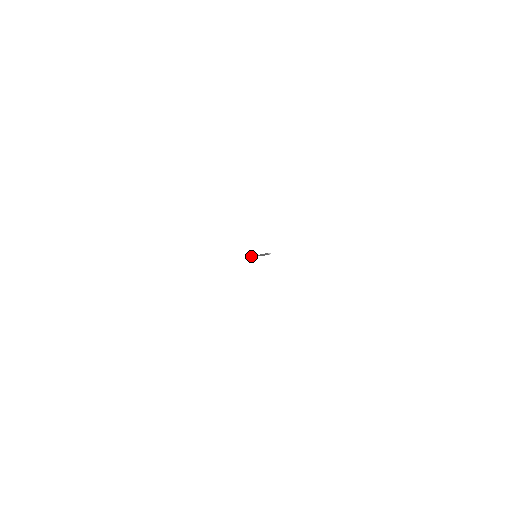
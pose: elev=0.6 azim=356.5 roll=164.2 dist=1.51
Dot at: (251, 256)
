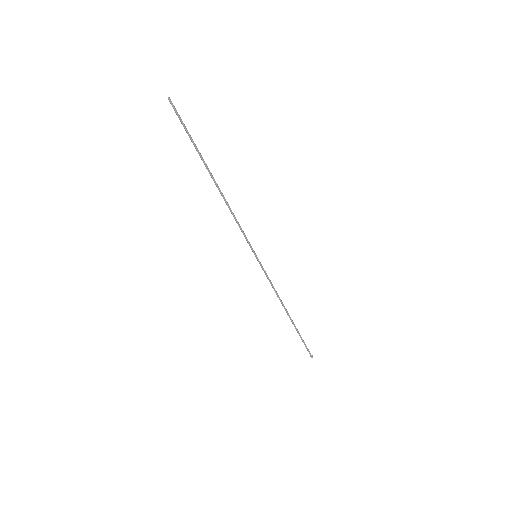
Dot at: (286, 311)
